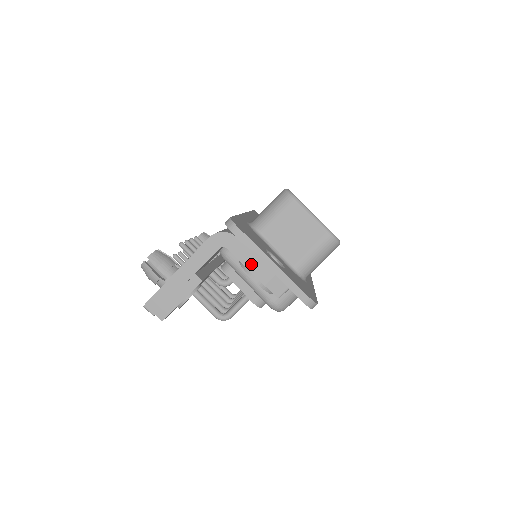
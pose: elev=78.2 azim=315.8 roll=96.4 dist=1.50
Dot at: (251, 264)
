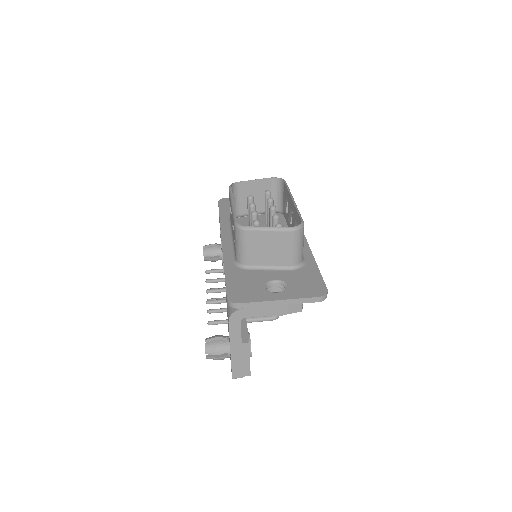
Dot at: (267, 312)
